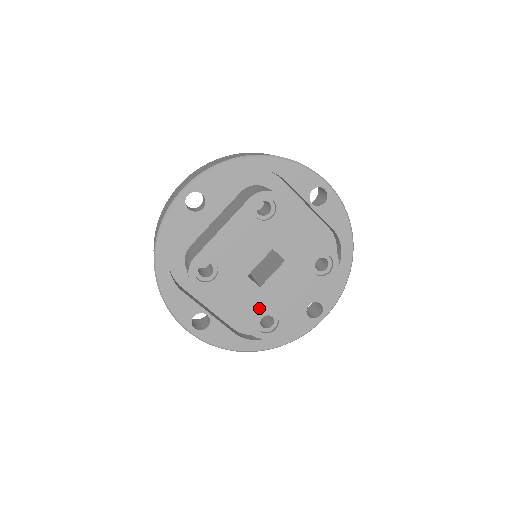
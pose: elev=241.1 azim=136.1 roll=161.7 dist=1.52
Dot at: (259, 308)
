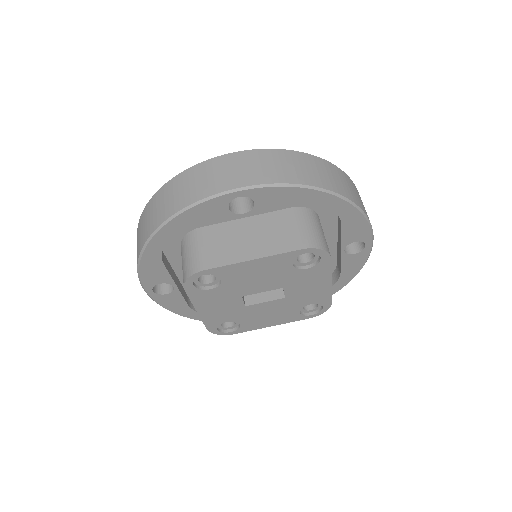
Dot at: (231, 317)
